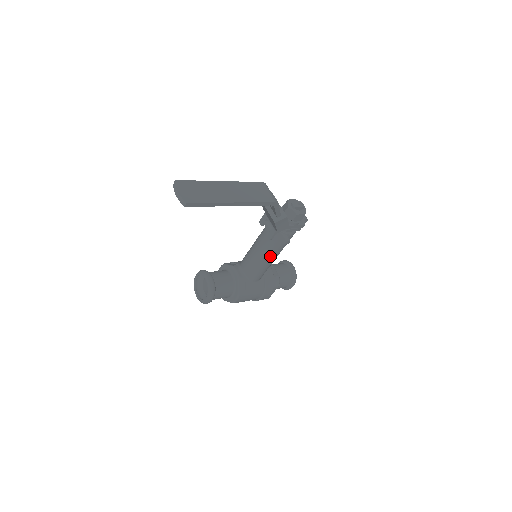
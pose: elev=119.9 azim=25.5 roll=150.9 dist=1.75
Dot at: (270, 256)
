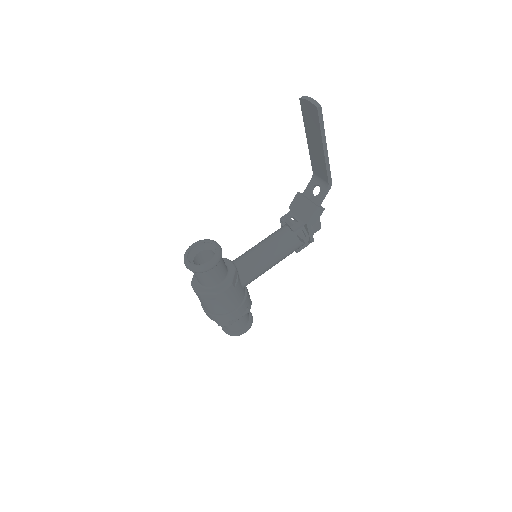
Dot at: (276, 256)
